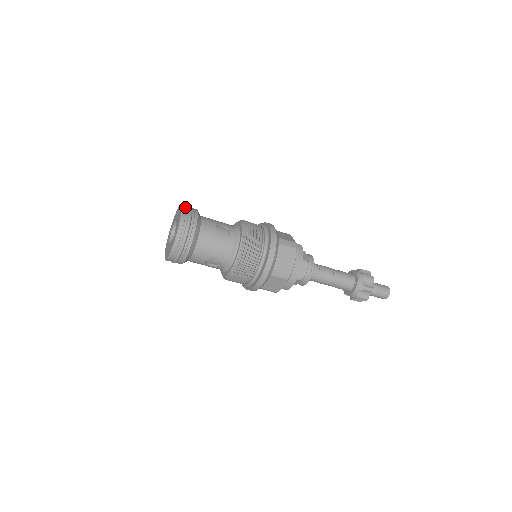
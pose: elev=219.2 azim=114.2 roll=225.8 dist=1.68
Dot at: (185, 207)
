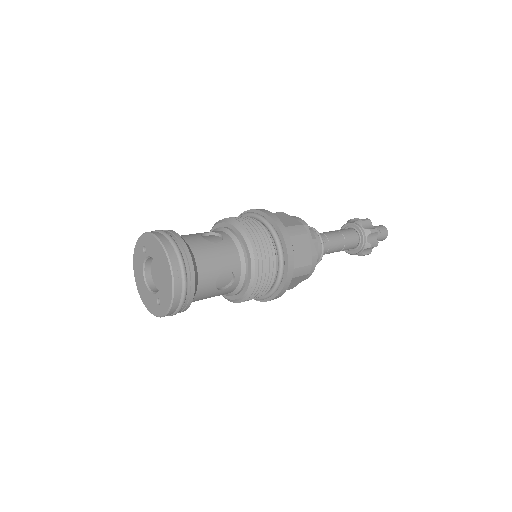
Dot at: (177, 277)
